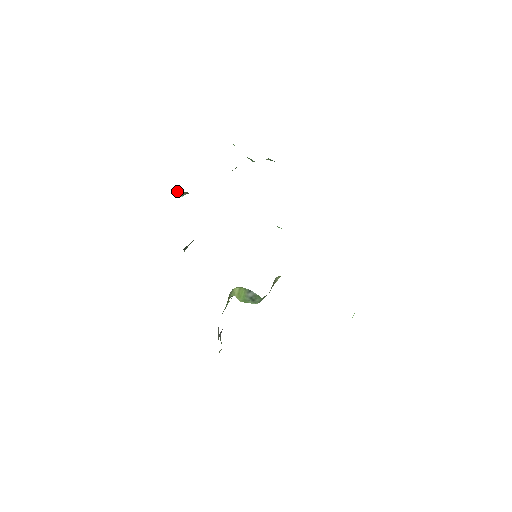
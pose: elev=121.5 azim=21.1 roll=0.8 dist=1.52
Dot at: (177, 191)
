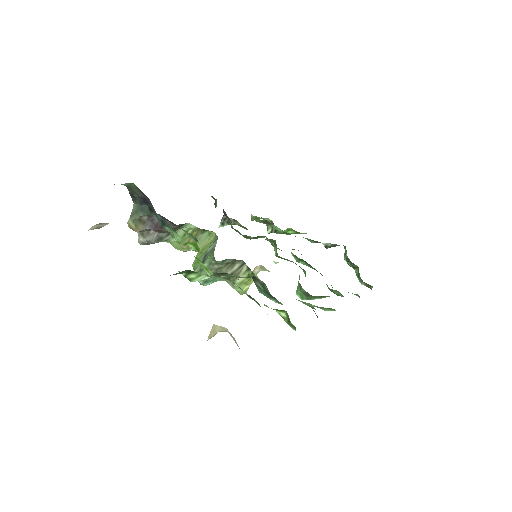
Dot at: occluded
